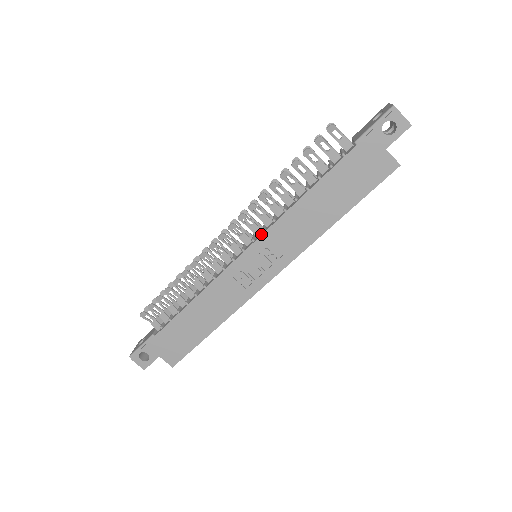
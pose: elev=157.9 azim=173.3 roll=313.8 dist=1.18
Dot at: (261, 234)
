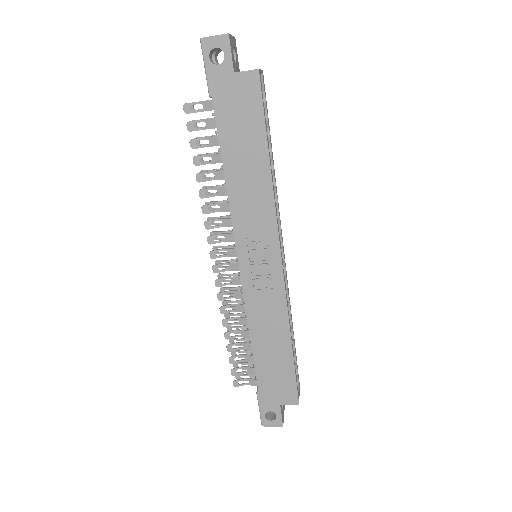
Dot at: (234, 237)
